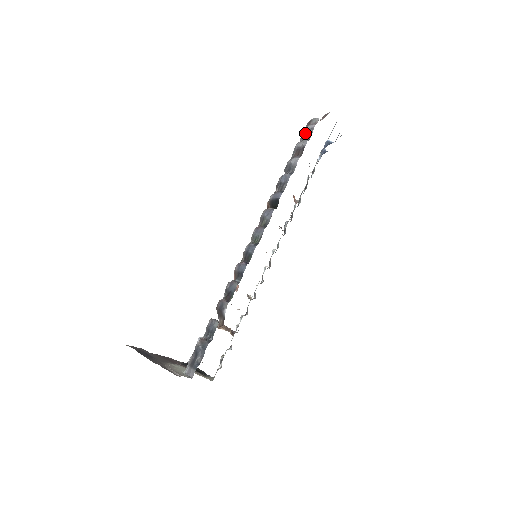
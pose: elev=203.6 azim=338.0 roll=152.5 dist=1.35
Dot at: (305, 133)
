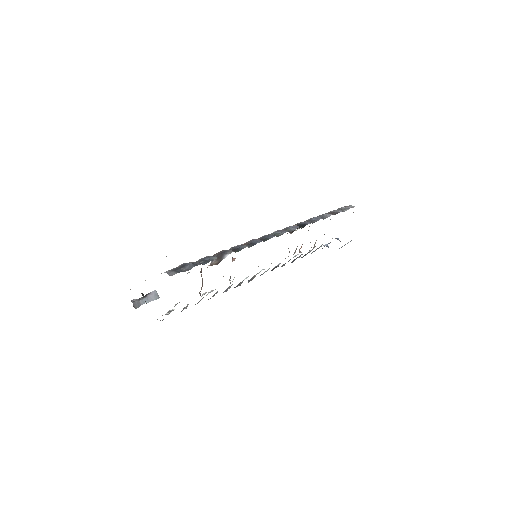
Dot at: (341, 208)
